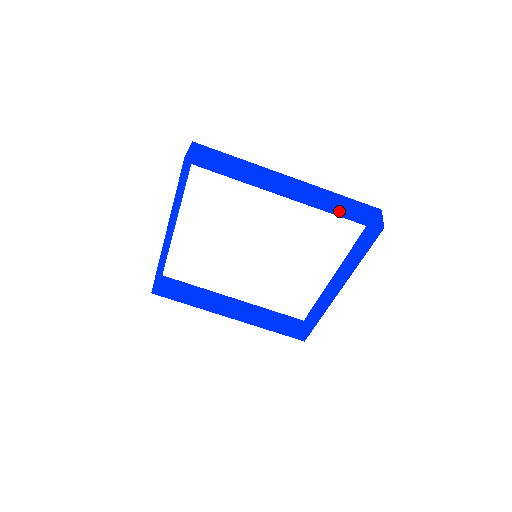
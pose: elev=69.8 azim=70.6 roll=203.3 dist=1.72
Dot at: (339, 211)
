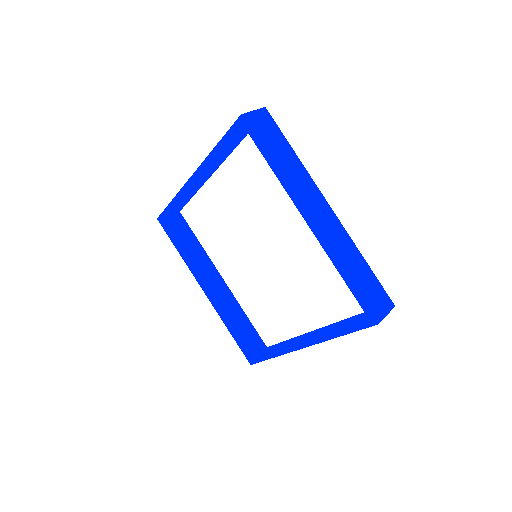
Dot at: (346, 274)
